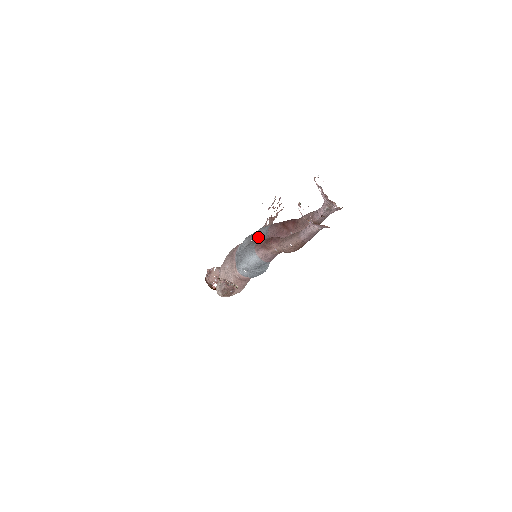
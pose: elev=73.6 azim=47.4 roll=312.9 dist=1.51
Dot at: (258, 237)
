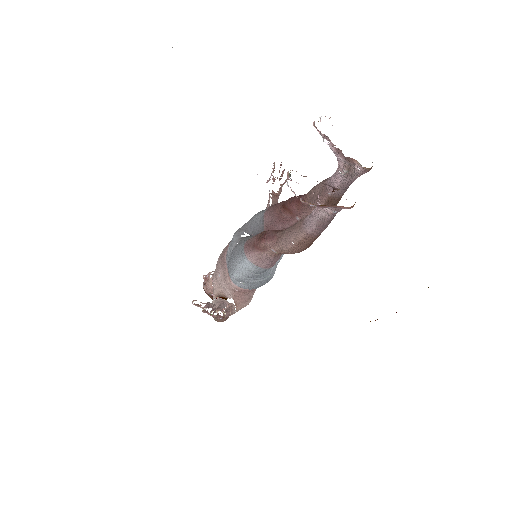
Dot at: (251, 229)
